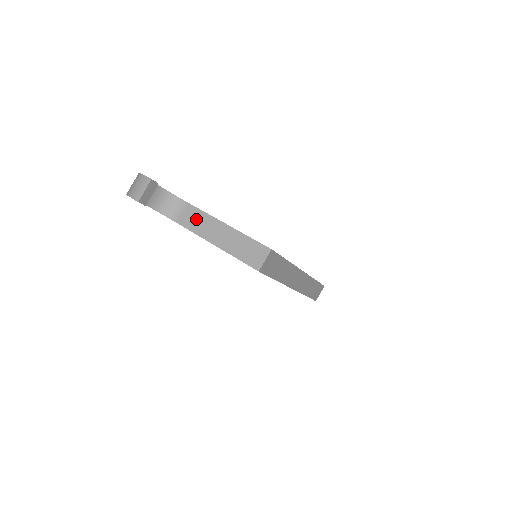
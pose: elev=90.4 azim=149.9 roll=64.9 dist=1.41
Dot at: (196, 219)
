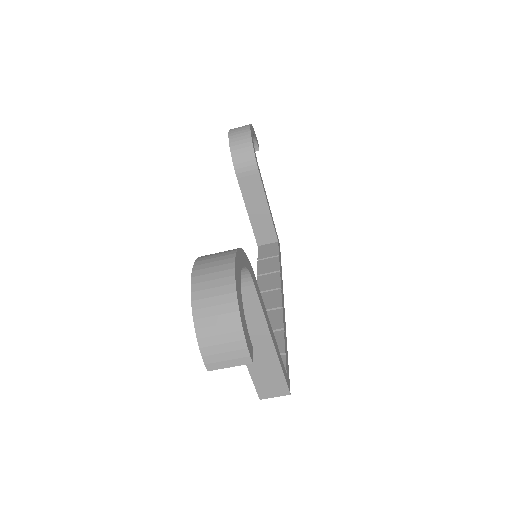
Dot at: (246, 309)
